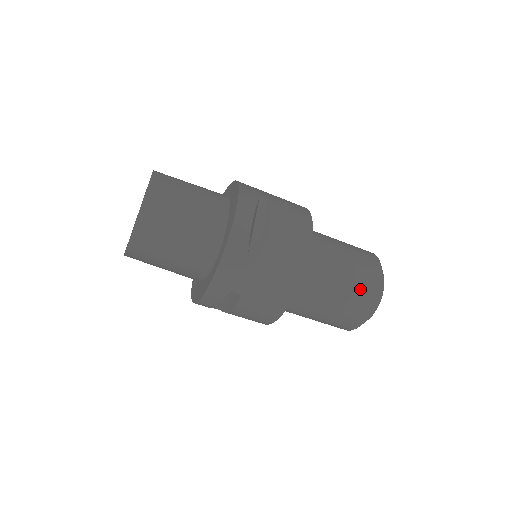
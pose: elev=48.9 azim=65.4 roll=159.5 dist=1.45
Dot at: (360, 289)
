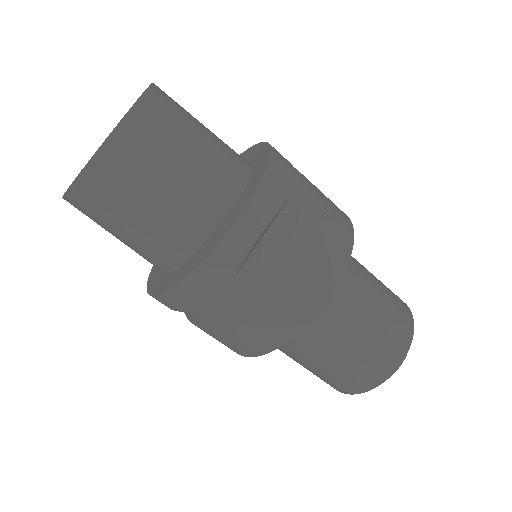
Dot at: (389, 290)
